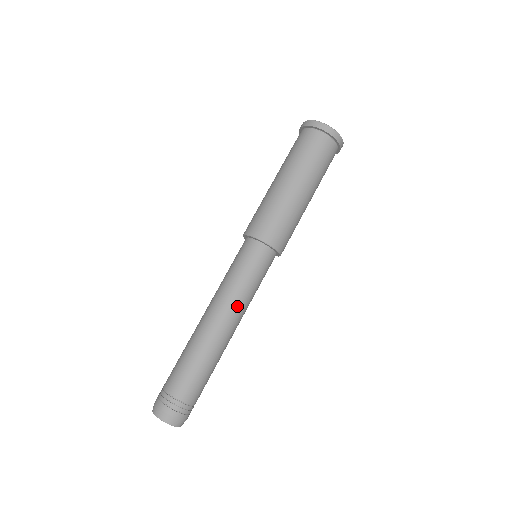
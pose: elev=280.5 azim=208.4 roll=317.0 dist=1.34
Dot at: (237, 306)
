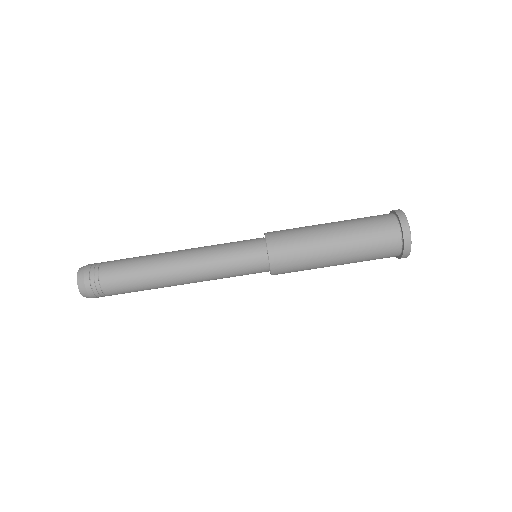
Dot at: (205, 280)
